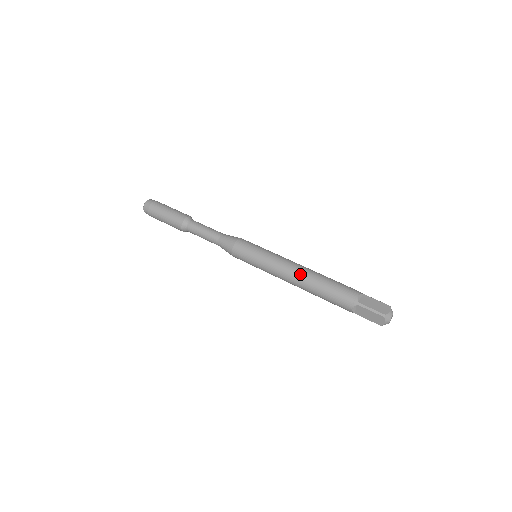
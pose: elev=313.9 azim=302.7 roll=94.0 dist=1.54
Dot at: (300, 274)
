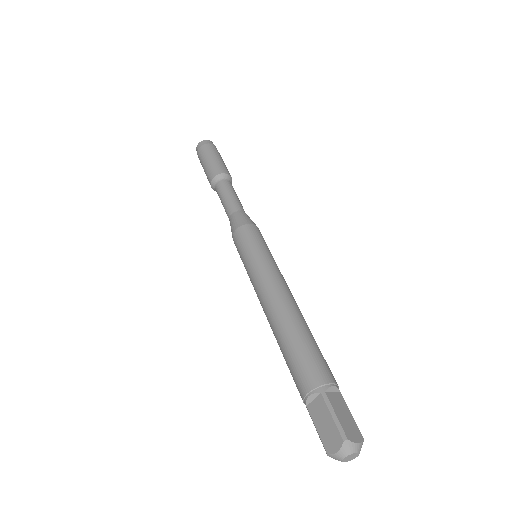
Dot at: (267, 318)
